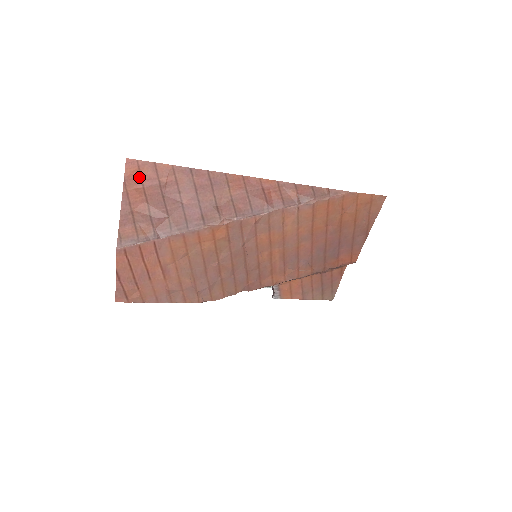
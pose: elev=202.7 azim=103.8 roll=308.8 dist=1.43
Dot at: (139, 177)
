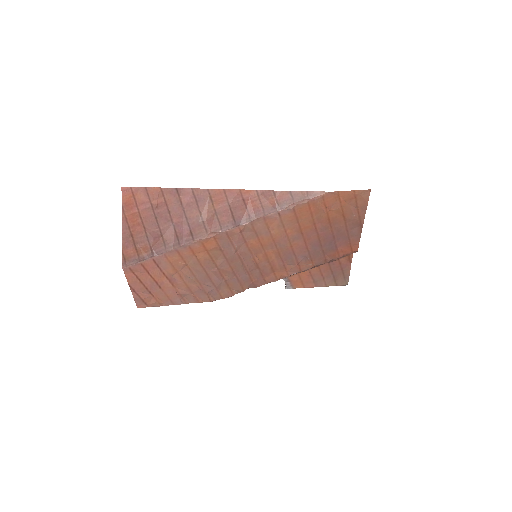
Dot at: (134, 202)
